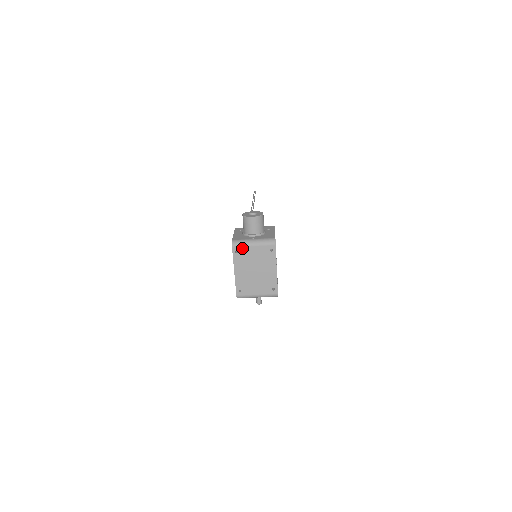
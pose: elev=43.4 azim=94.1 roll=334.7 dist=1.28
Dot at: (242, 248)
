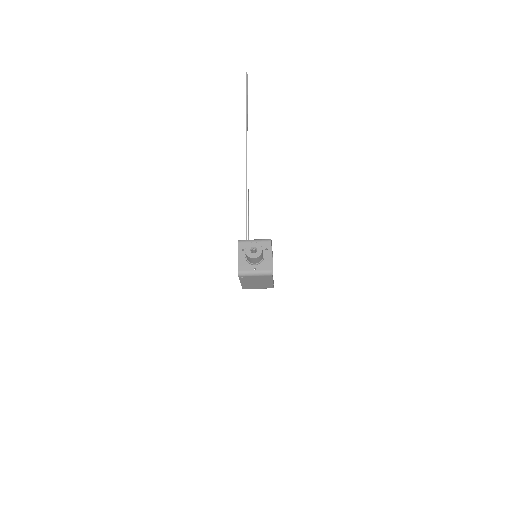
Dot at: (246, 277)
